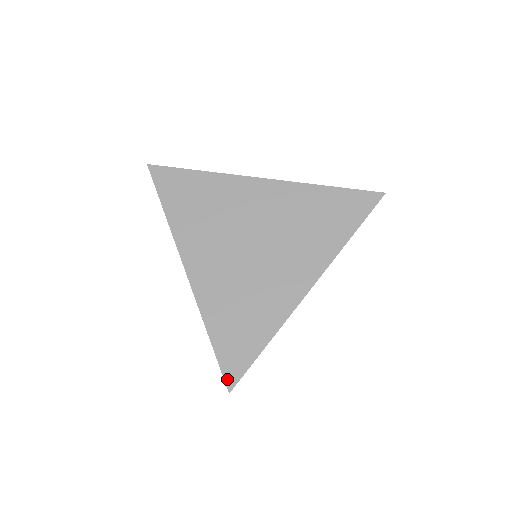
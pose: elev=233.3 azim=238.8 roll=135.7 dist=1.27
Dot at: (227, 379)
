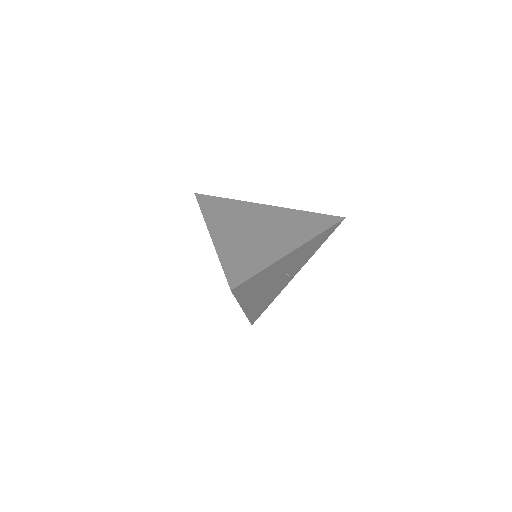
Dot at: (230, 283)
